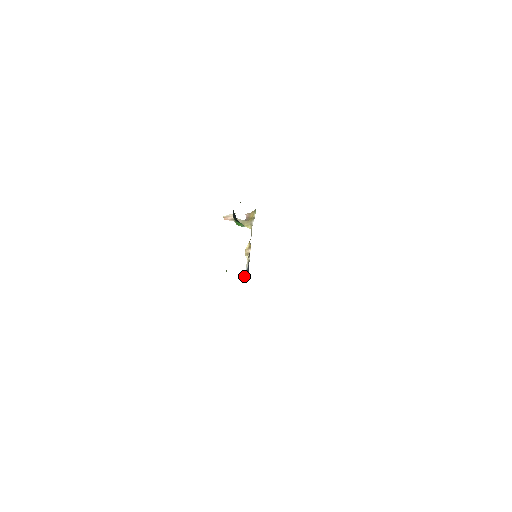
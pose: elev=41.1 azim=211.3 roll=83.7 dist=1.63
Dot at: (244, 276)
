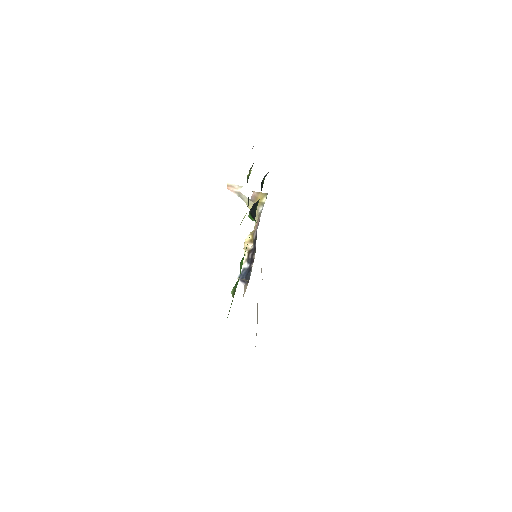
Dot at: (238, 277)
